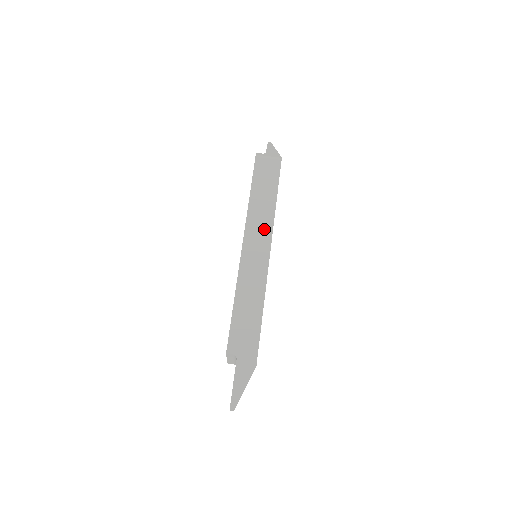
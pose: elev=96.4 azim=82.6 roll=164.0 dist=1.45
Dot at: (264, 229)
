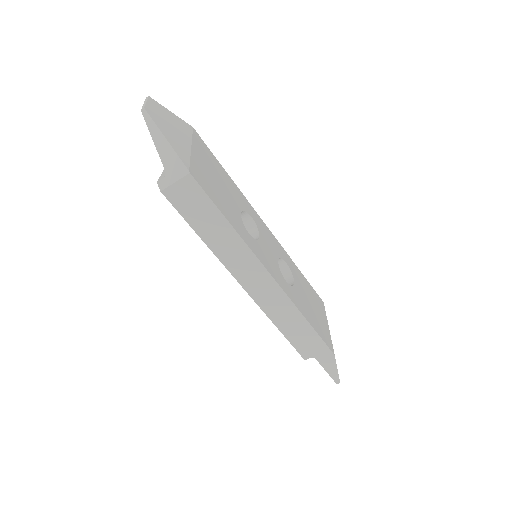
Dot at: (247, 261)
